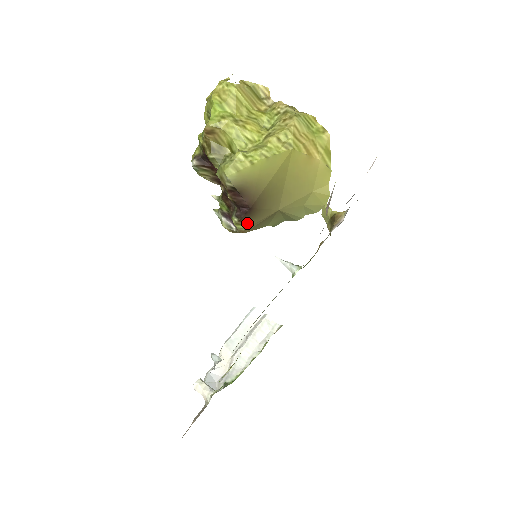
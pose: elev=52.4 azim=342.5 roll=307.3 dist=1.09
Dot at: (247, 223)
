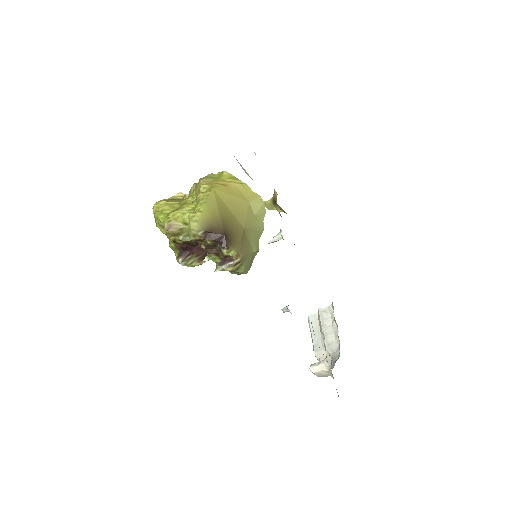
Dot at: (233, 247)
